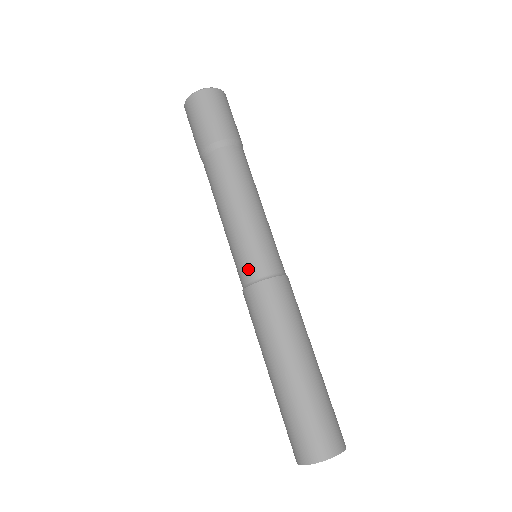
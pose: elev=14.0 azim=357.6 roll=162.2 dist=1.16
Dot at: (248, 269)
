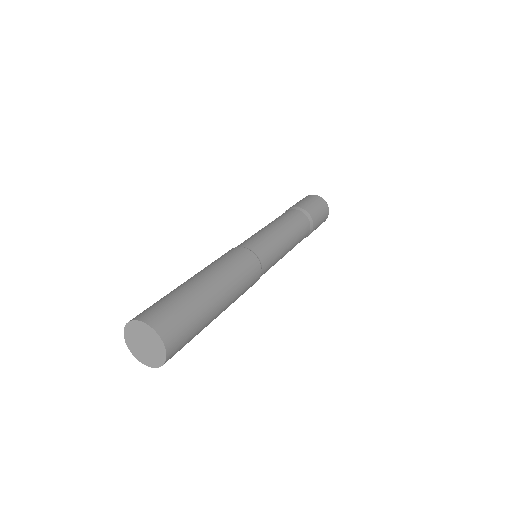
Dot at: (245, 243)
